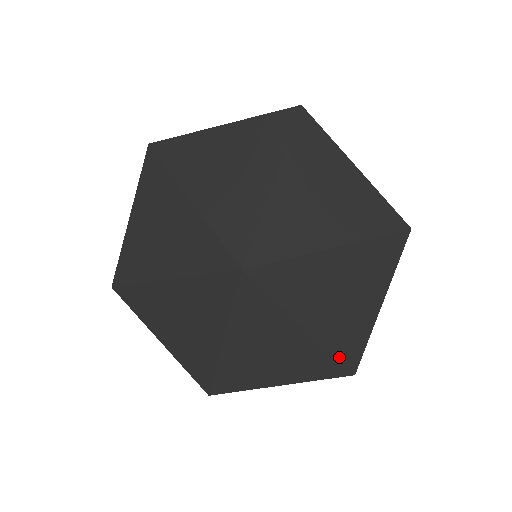
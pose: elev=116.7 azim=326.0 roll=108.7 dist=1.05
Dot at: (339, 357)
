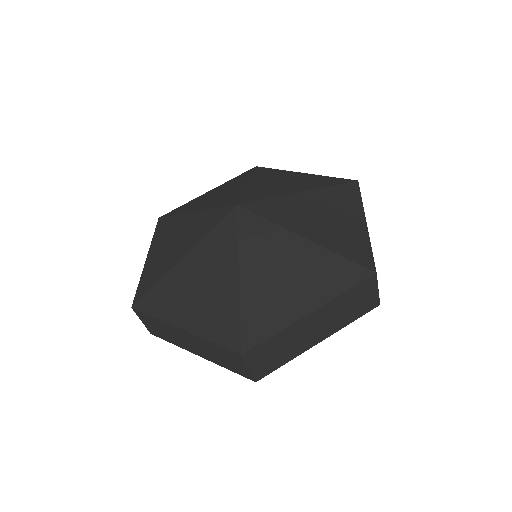
Dot at: (351, 259)
